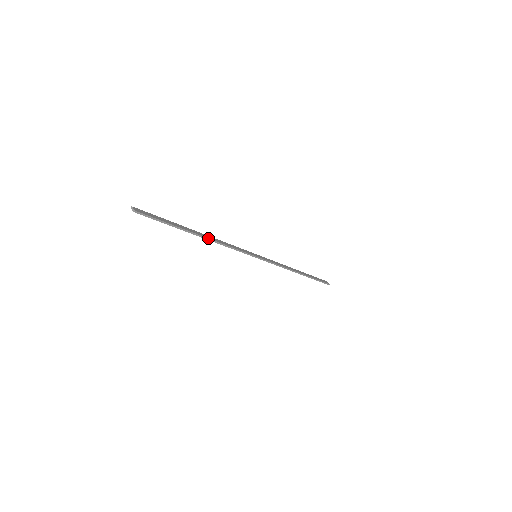
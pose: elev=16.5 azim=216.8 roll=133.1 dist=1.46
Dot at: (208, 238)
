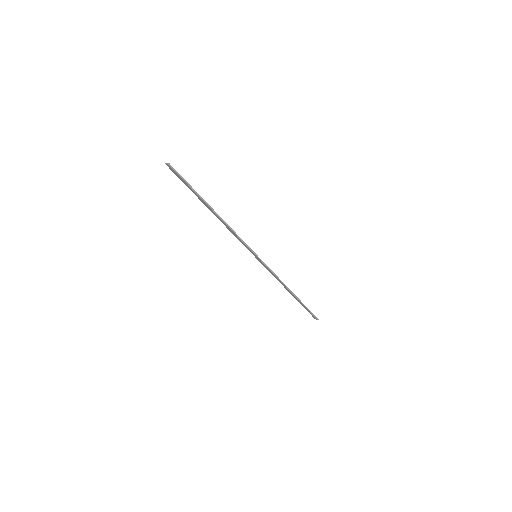
Dot at: occluded
